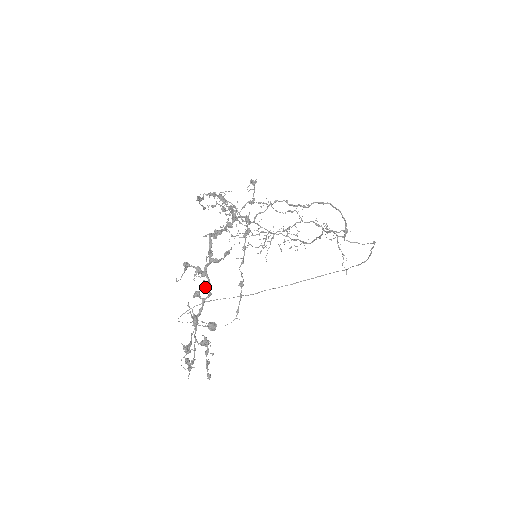
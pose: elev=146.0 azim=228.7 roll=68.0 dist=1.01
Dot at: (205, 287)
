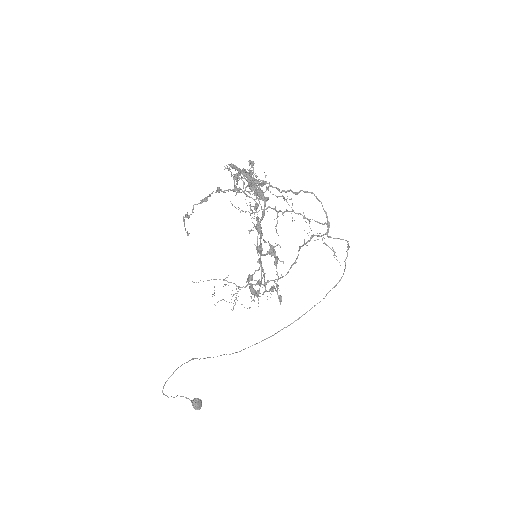
Dot at: occluded
